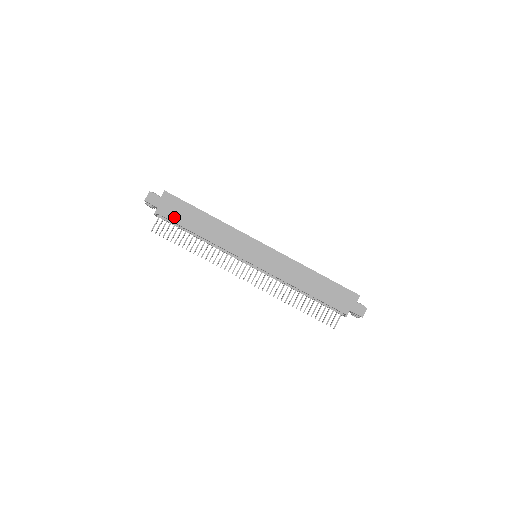
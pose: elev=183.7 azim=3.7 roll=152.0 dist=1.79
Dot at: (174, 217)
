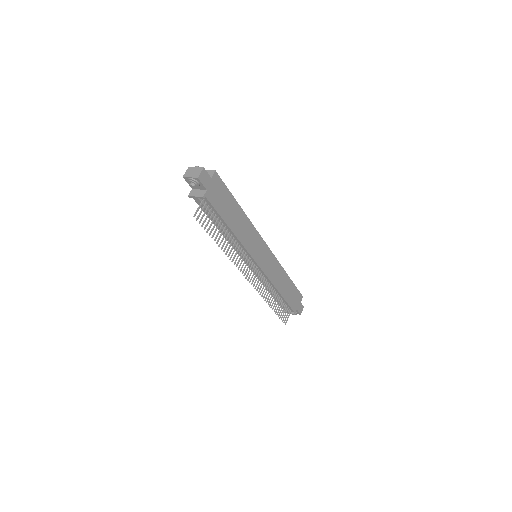
Dot at: (218, 205)
